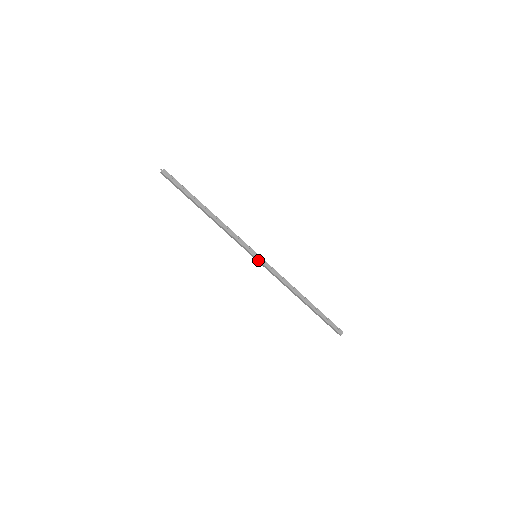
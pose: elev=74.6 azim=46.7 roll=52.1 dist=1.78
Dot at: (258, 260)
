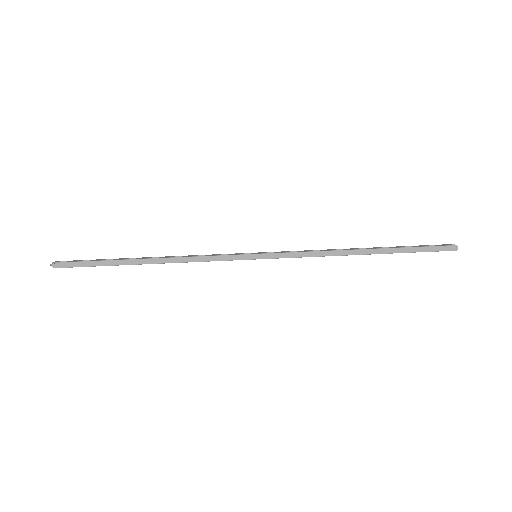
Dot at: (262, 255)
